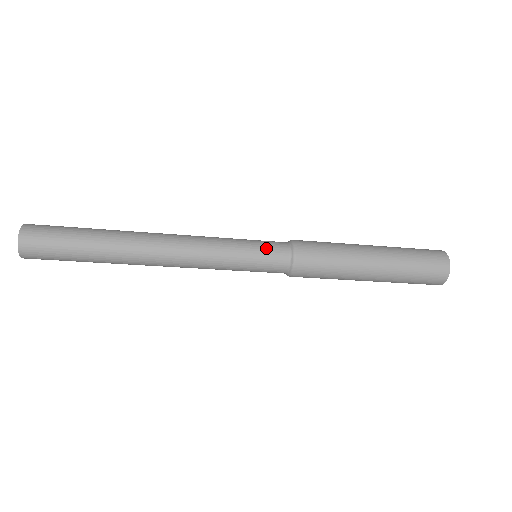
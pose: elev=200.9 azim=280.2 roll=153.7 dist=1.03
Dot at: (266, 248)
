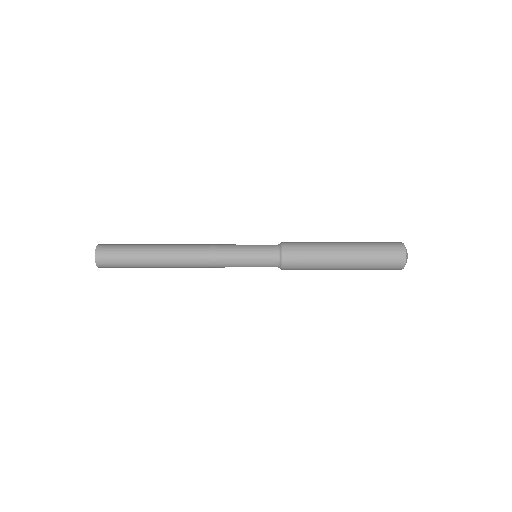
Dot at: (261, 260)
